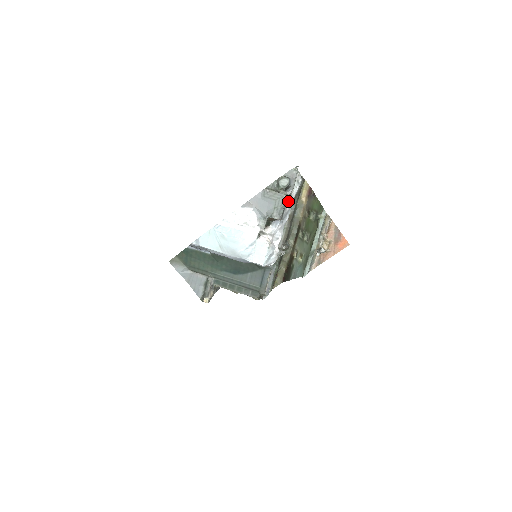
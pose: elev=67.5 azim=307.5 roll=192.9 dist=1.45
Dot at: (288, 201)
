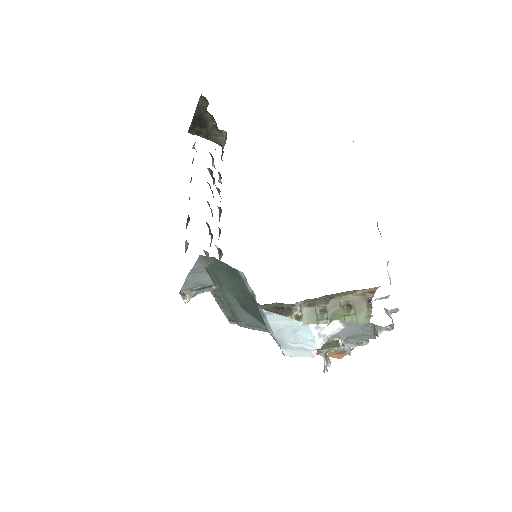
Dot at: occluded
